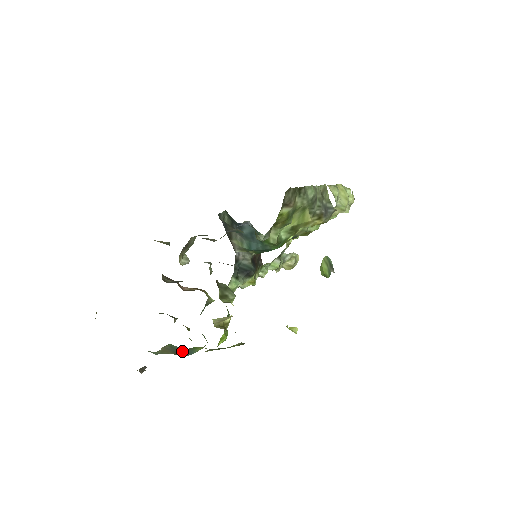
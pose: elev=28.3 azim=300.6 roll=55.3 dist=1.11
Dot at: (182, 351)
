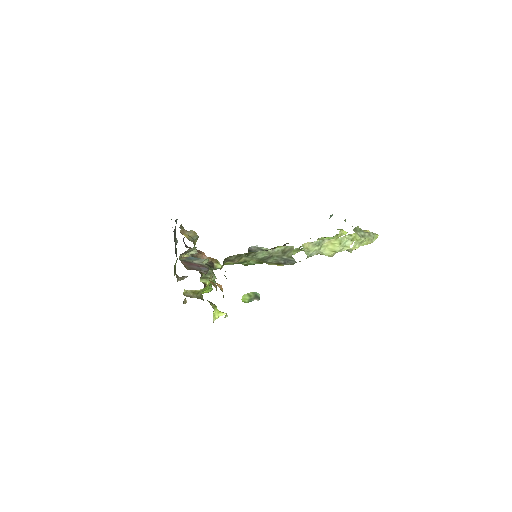
Dot at: occluded
